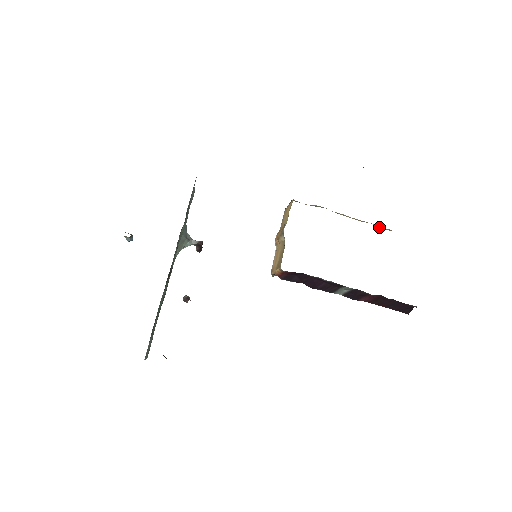
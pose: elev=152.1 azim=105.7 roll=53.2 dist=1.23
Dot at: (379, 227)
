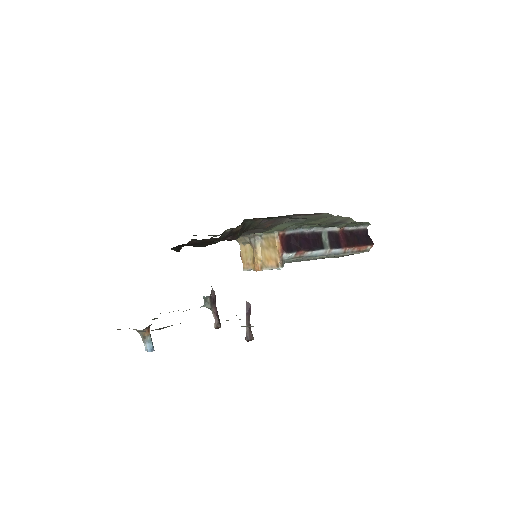
Dot at: occluded
